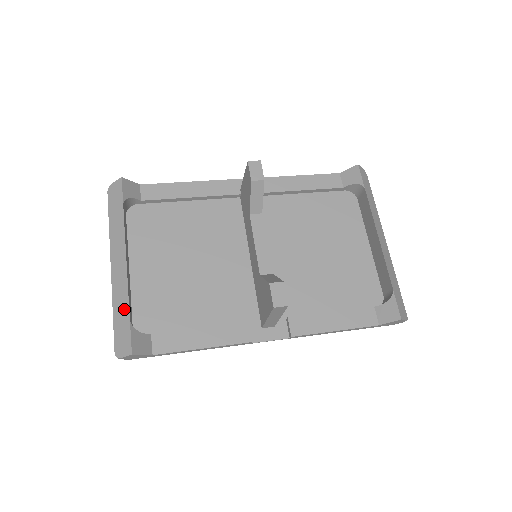
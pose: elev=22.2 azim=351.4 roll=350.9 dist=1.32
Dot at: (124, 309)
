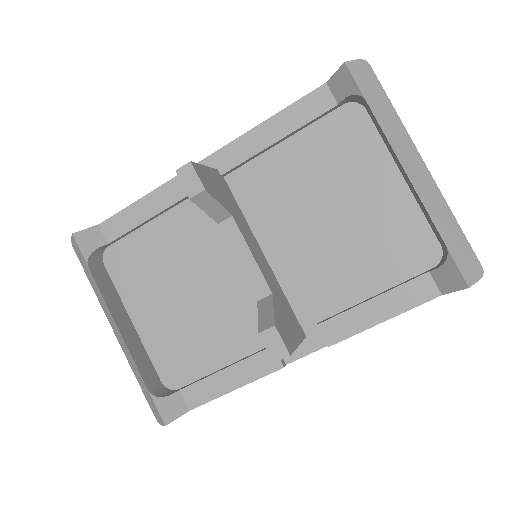
Dot at: (140, 379)
